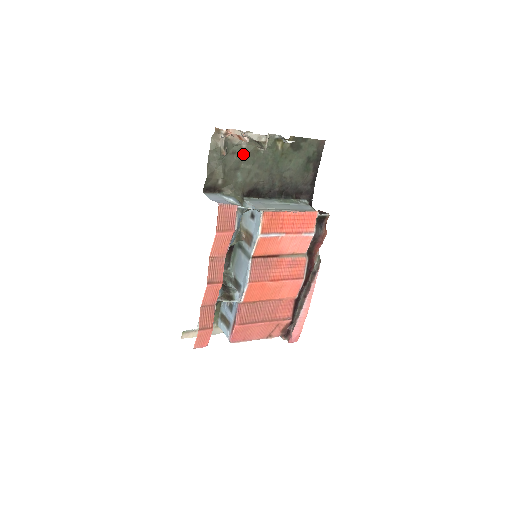
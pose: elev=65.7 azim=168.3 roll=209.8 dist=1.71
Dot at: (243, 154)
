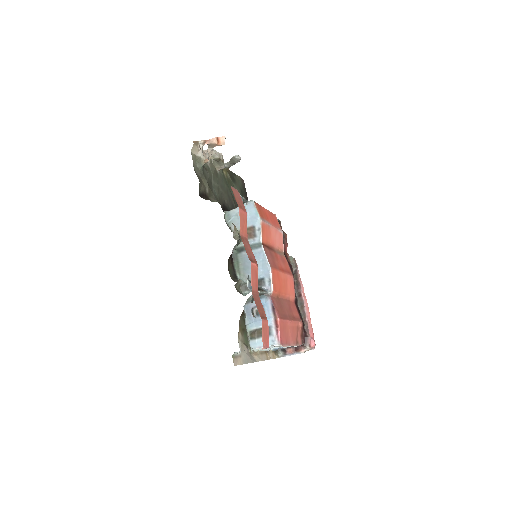
Dot at: (211, 172)
